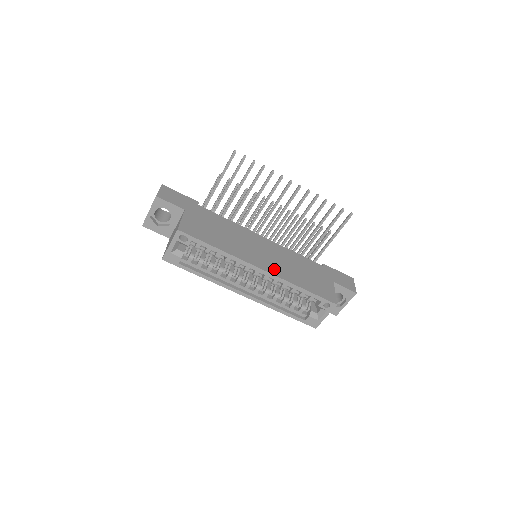
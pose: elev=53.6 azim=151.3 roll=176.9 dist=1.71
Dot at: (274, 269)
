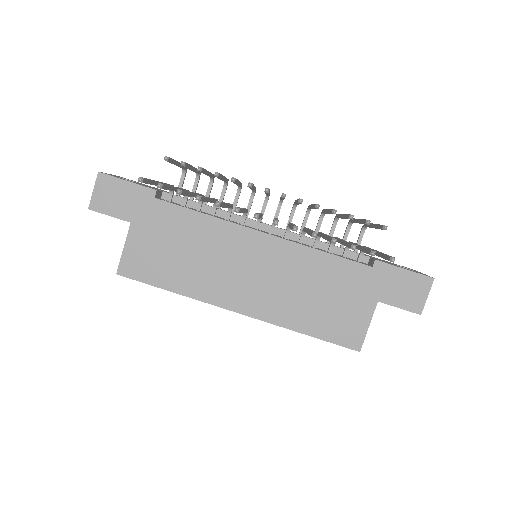
Dot at: (261, 306)
